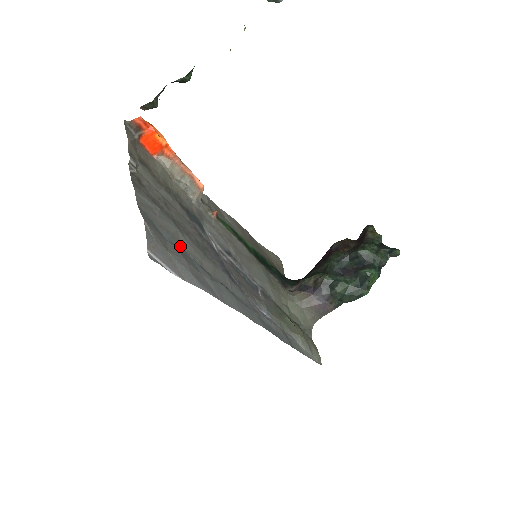
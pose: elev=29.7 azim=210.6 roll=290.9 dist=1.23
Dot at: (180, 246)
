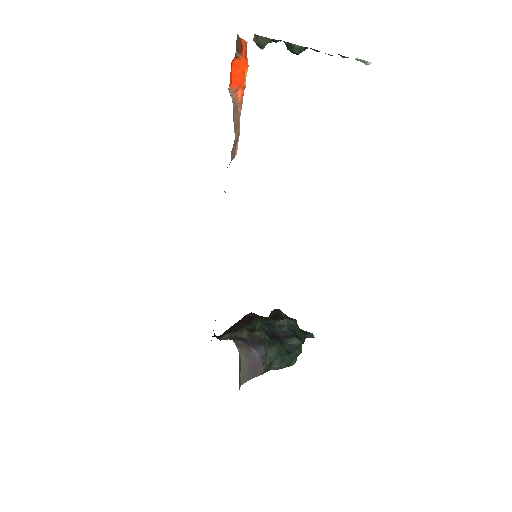
Dot at: occluded
